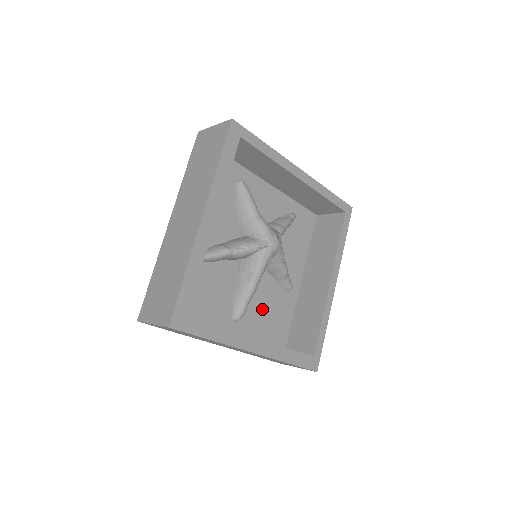
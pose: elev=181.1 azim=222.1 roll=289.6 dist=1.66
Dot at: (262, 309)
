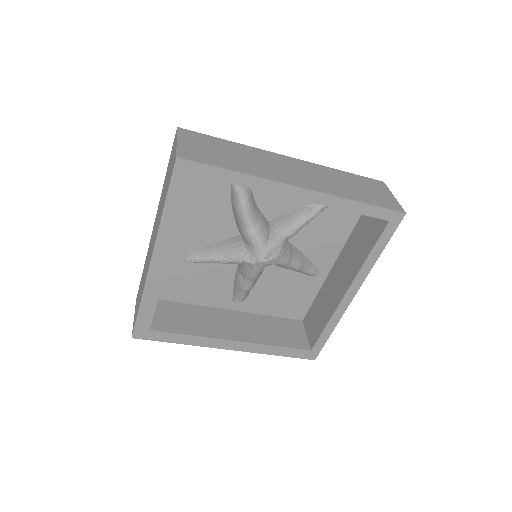
Dot at: (272, 291)
